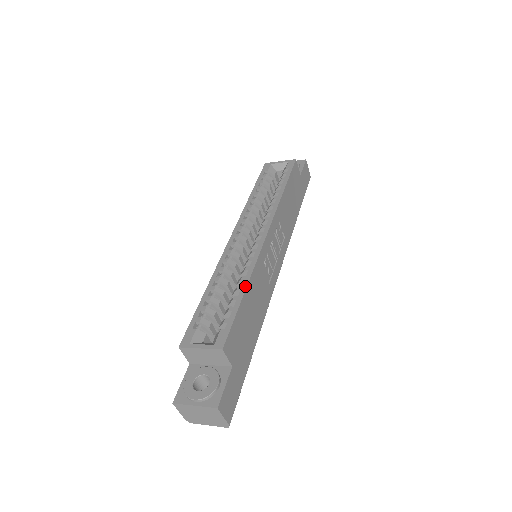
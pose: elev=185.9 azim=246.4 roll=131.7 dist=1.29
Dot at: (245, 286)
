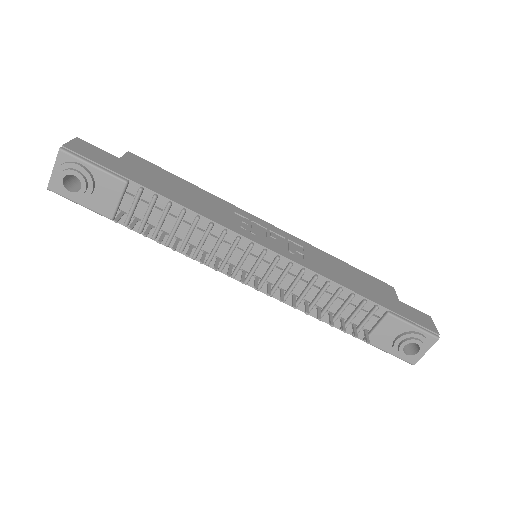
Dot at: (198, 188)
